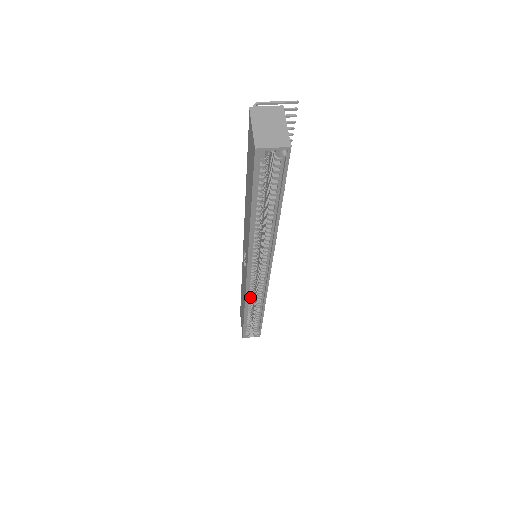
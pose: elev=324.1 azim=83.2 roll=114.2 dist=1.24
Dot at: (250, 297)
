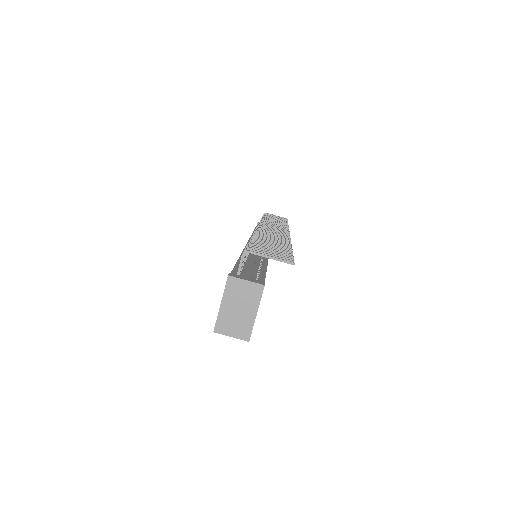
Dot at: occluded
